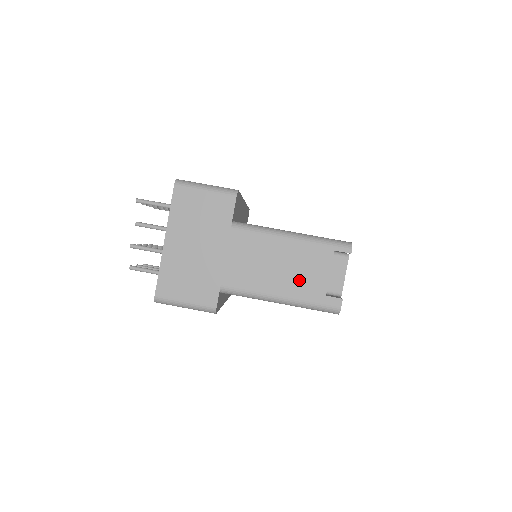
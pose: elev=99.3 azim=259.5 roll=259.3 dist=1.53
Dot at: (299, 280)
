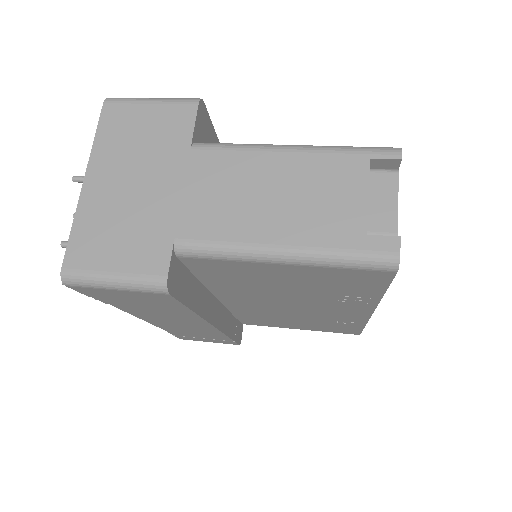
Dot at: (313, 214)
